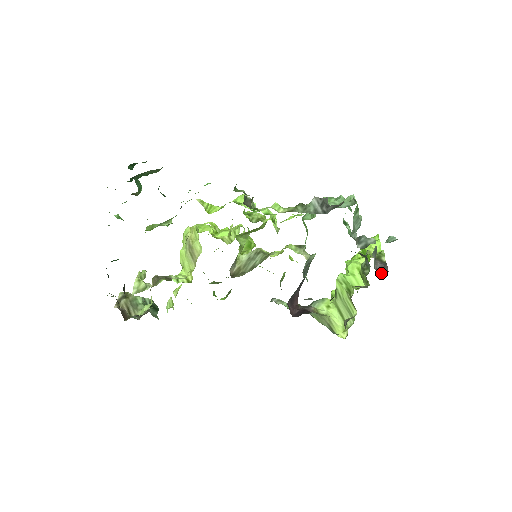
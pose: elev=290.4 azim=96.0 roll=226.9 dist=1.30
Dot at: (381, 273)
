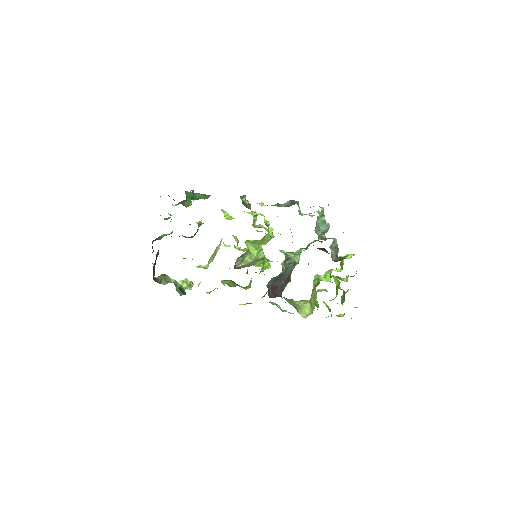
Dot at: (335, 261)
